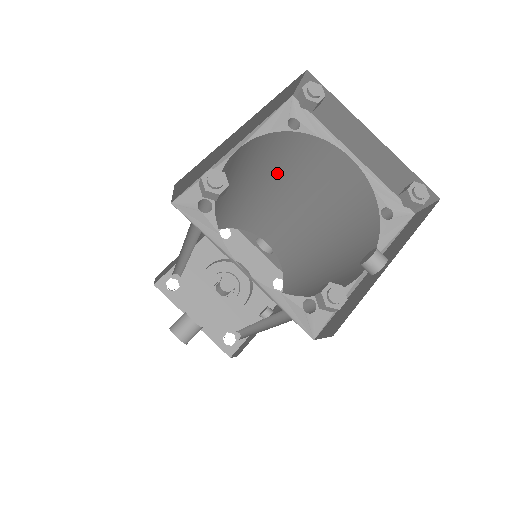
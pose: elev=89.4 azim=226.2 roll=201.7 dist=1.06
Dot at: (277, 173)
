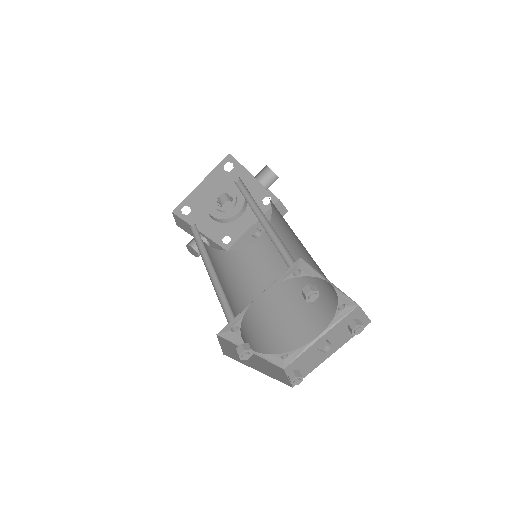
Dot at: occluded
